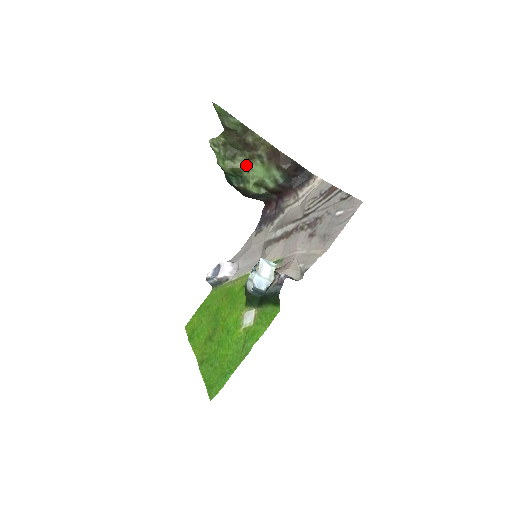
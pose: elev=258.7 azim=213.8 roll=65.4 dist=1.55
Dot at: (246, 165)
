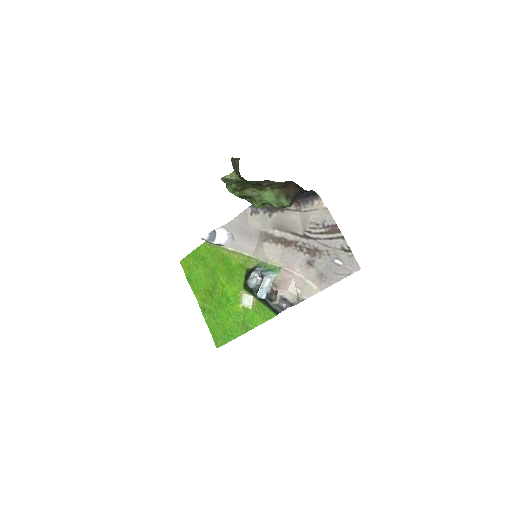
Dot at: (256, 193)
